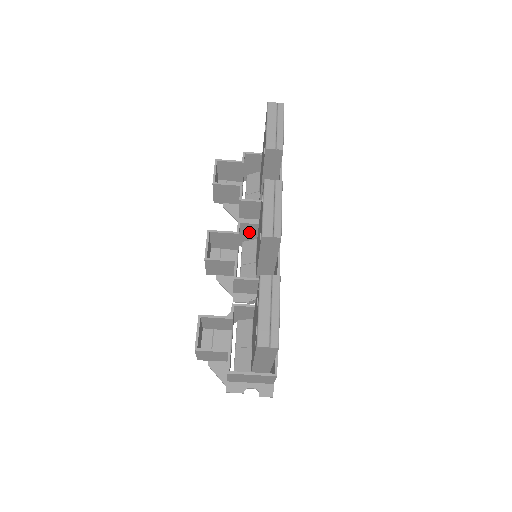
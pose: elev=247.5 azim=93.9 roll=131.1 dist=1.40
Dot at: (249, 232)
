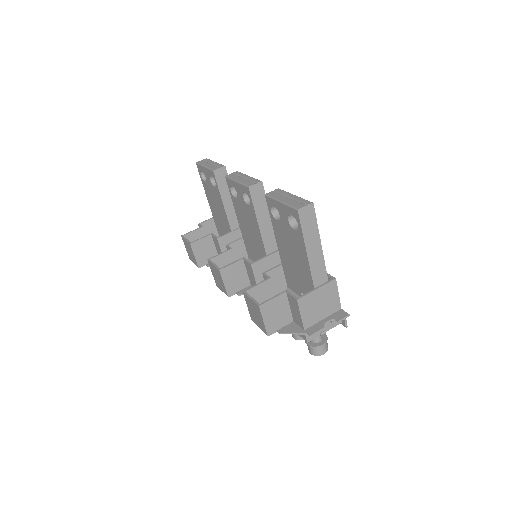
Dot at: (239, 254)
